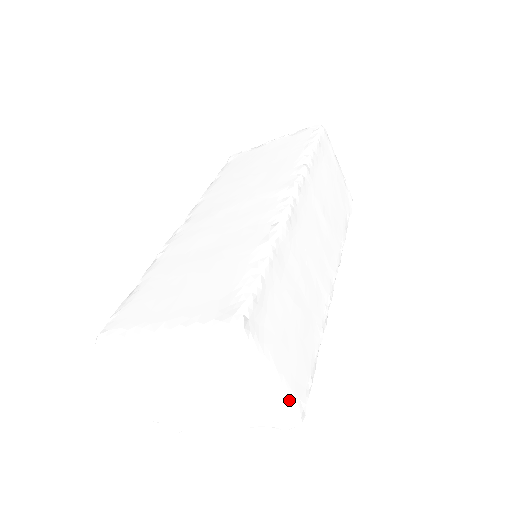
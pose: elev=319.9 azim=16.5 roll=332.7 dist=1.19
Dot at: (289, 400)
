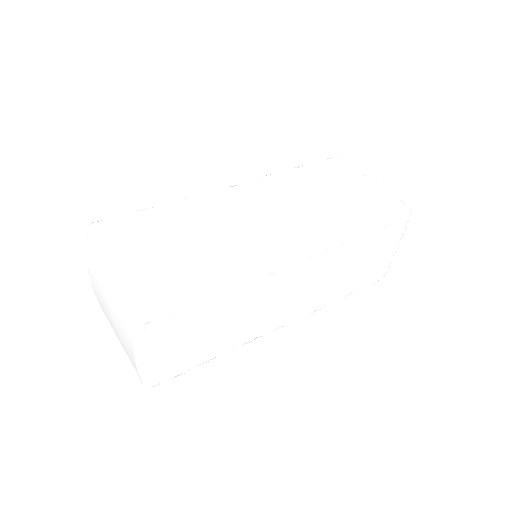
Dot at: (151, 373)
